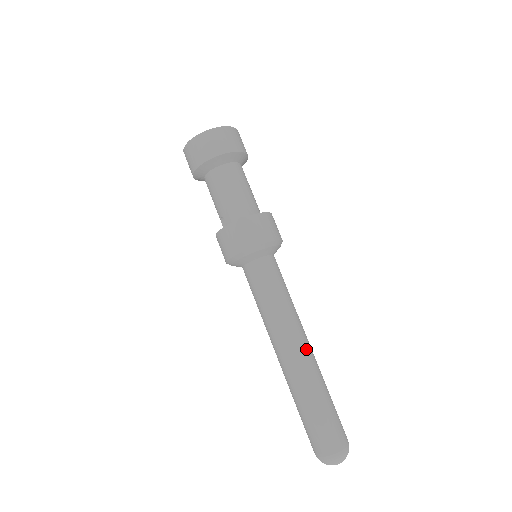
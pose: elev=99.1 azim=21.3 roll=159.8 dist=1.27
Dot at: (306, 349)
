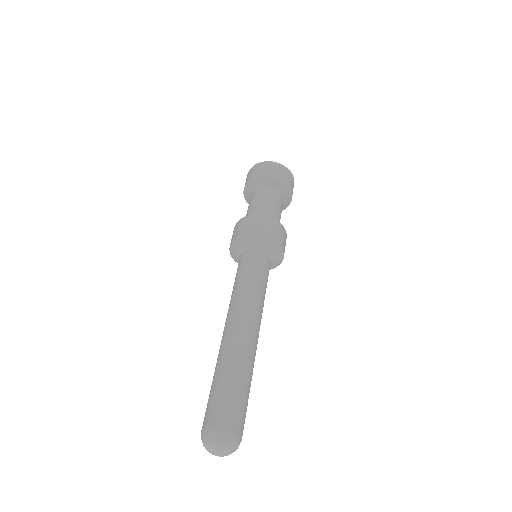
Dot at: (248, 329)
